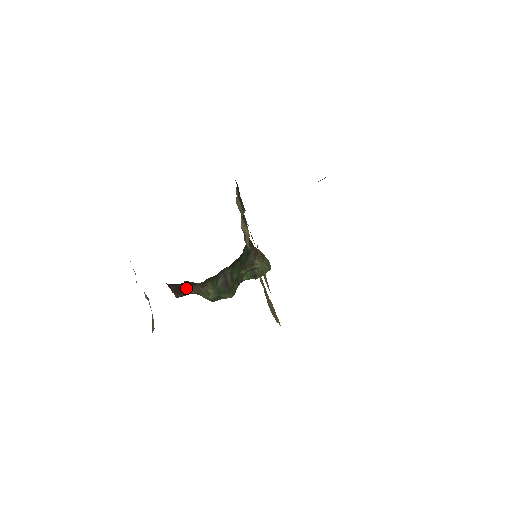
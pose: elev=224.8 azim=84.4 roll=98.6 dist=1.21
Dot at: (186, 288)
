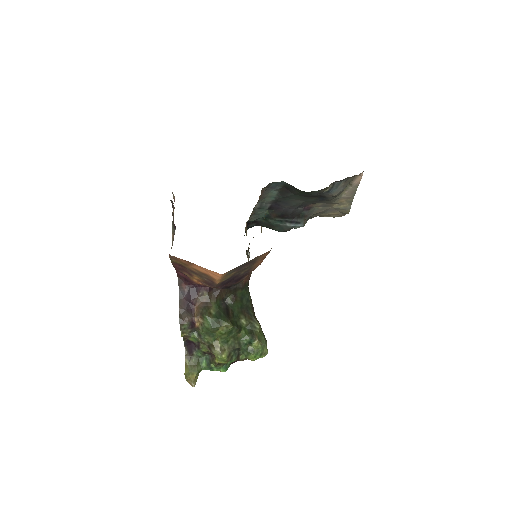
Dot at: (192, 309)
